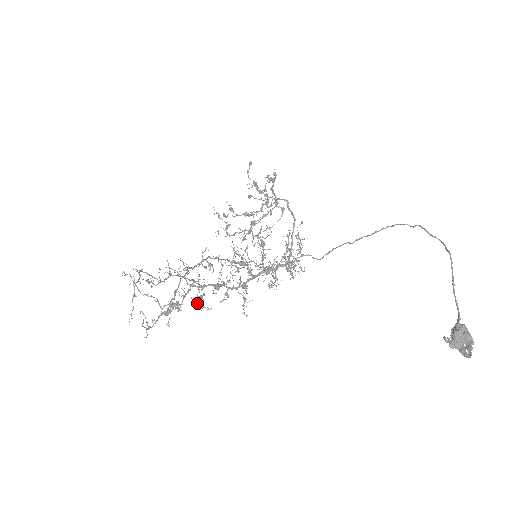
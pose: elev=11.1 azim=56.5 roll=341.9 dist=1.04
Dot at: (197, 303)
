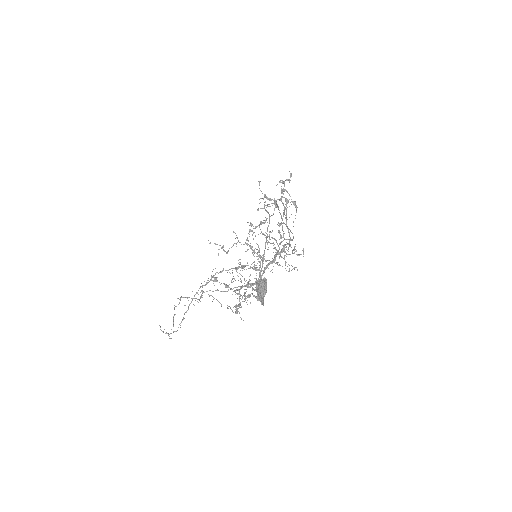
Dot at: (243, 301)
